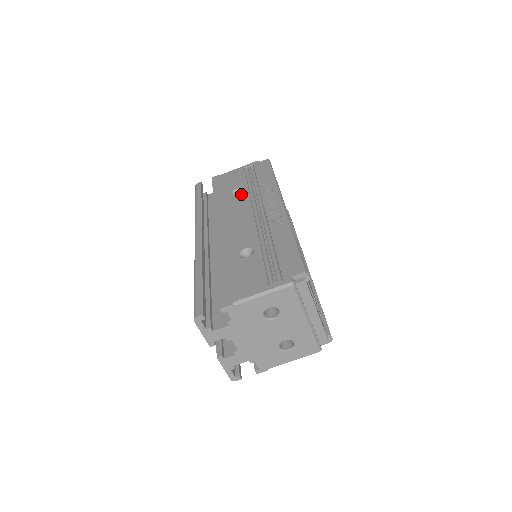
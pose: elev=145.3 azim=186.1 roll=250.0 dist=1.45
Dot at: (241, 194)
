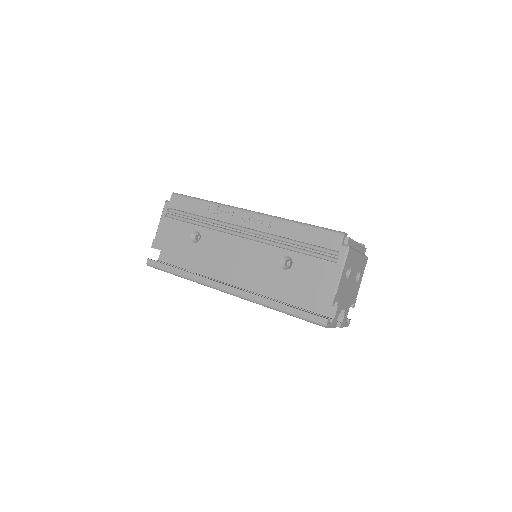
Dot at: (203, 235)
